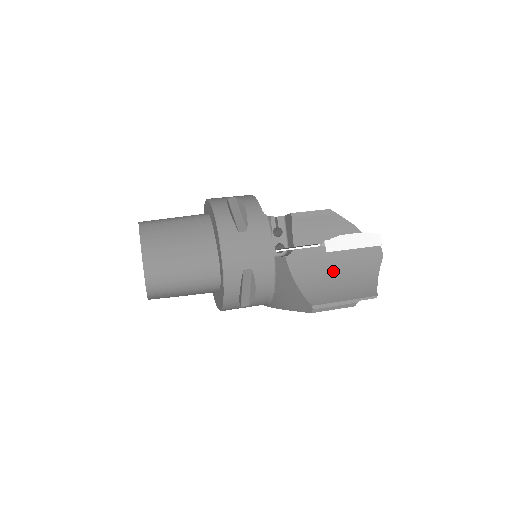
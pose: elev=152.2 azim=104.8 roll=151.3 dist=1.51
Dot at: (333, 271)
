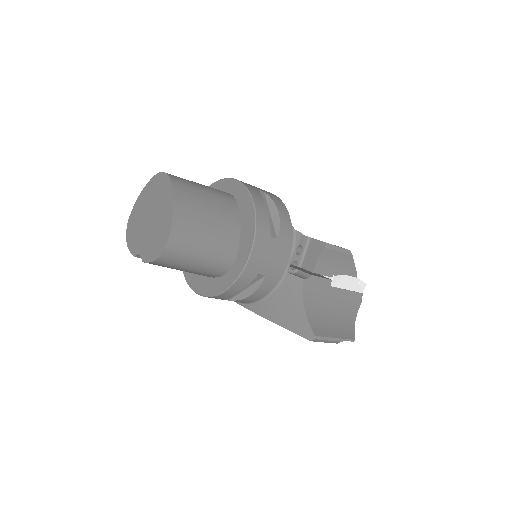
Dot at: (330, 305)
